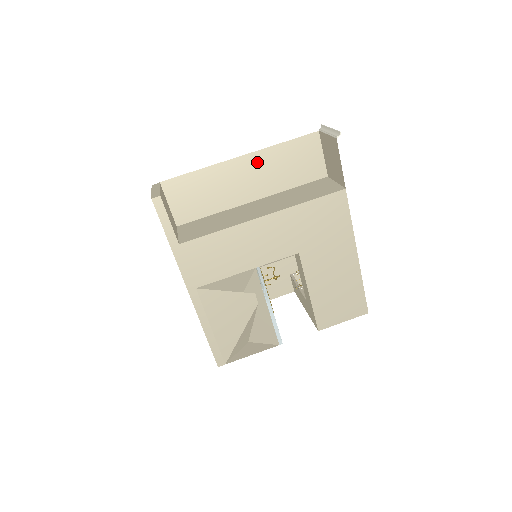
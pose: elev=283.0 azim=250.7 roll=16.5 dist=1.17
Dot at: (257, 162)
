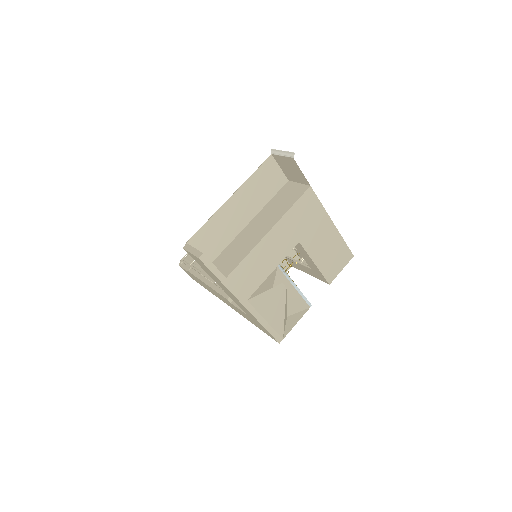
Dot at: (242, 195)
